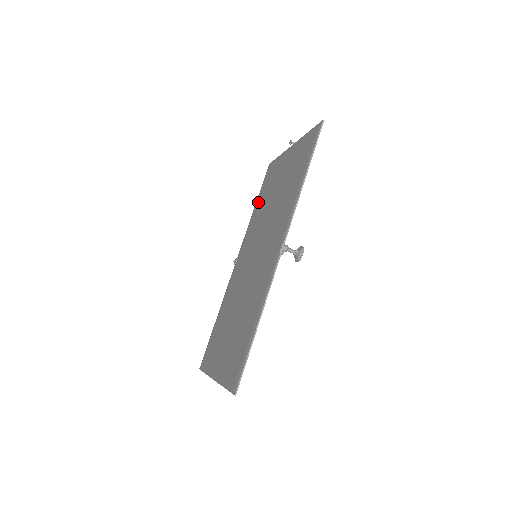
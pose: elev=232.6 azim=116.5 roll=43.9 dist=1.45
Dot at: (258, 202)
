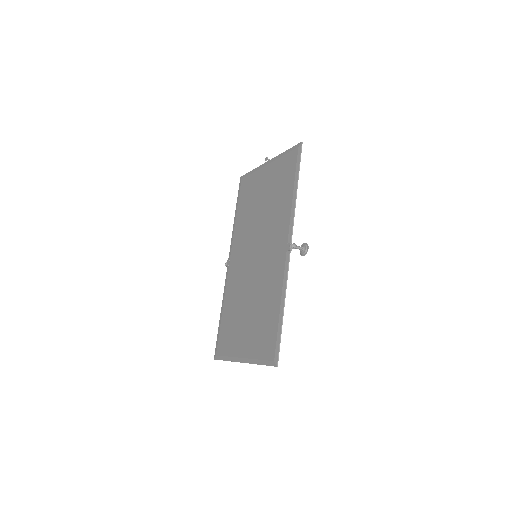
Dot at: (239, 211)
